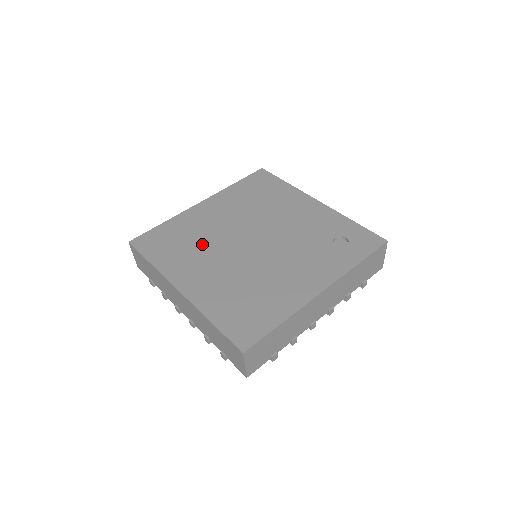
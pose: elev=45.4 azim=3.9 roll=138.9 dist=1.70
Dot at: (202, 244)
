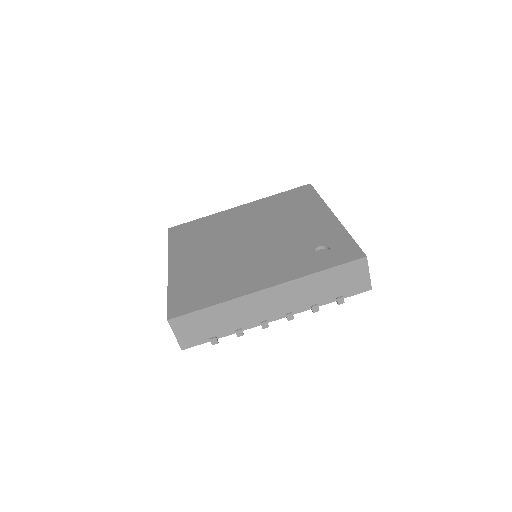
Dot at: (212, 237)
